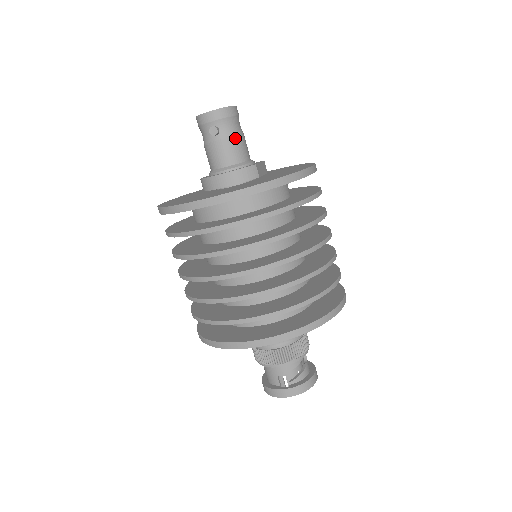
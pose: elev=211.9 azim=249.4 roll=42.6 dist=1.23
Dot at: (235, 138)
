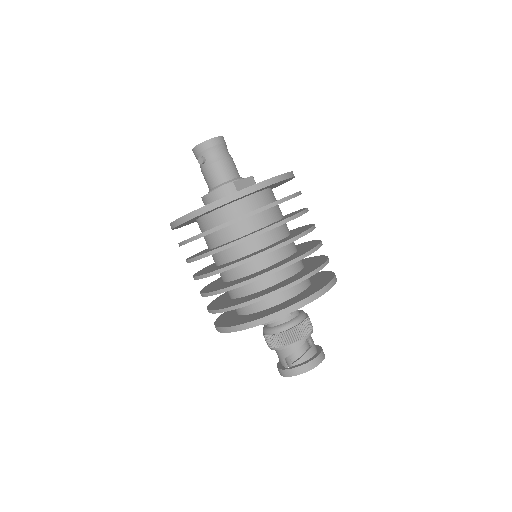
Dot at: (218, 163)
